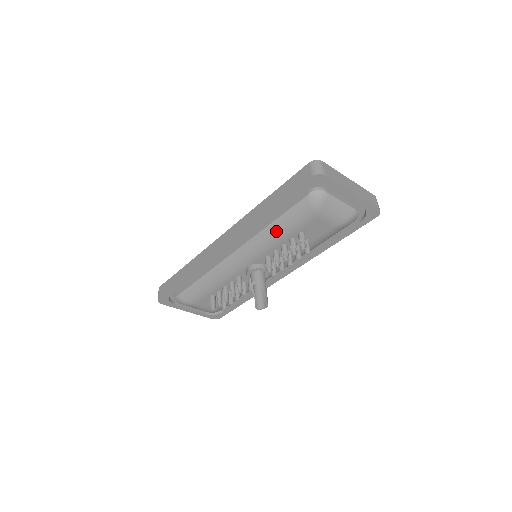
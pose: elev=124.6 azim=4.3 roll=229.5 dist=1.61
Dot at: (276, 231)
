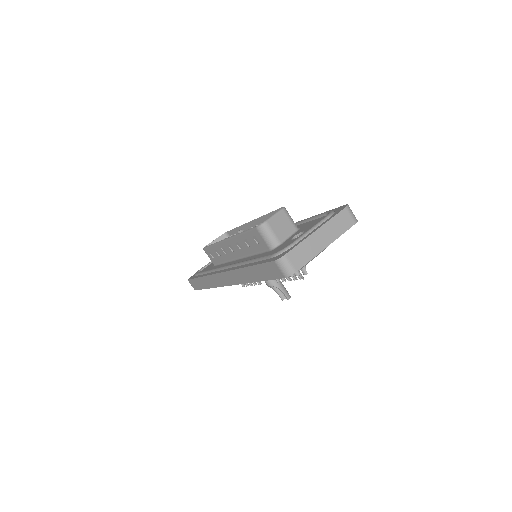
Dot at: occluded
